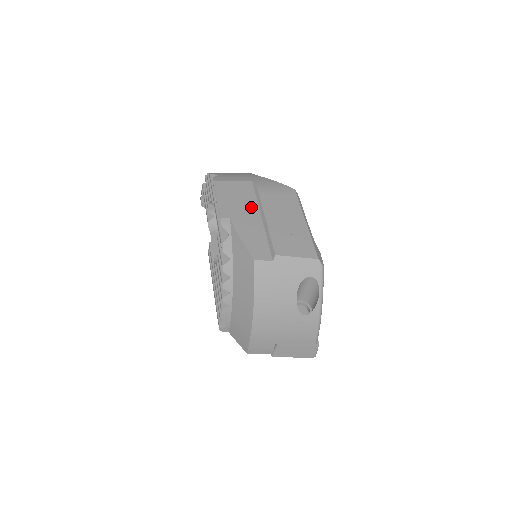
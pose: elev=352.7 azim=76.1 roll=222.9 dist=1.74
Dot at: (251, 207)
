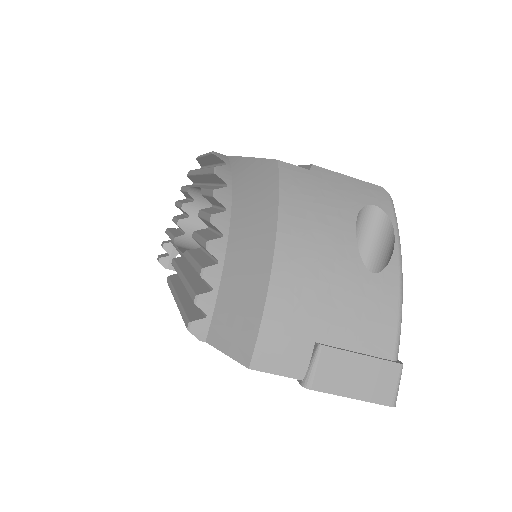
Dot at: occluded
